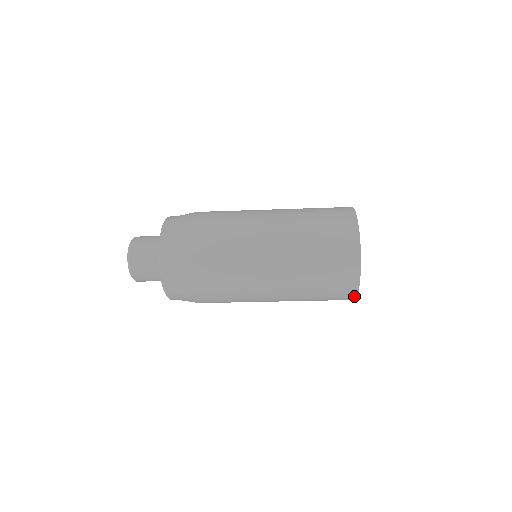
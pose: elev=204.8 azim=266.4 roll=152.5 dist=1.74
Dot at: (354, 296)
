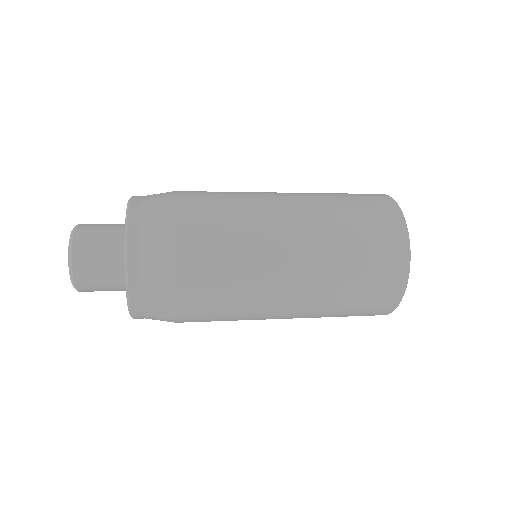
Dot at: occluded
